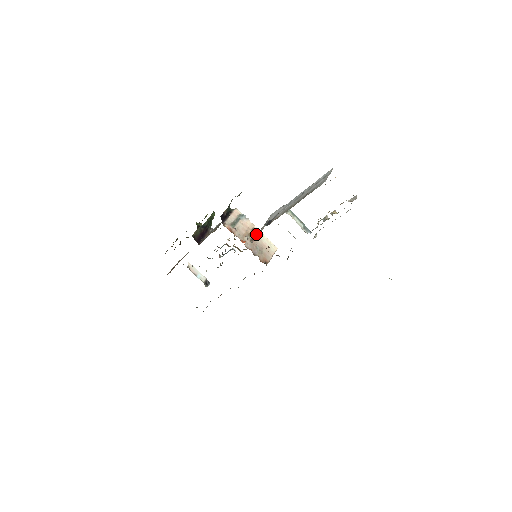
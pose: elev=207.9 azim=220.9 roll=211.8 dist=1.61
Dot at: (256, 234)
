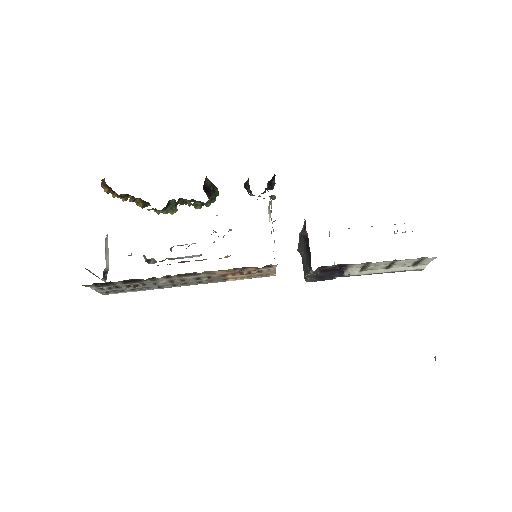
Dot at: occluded
